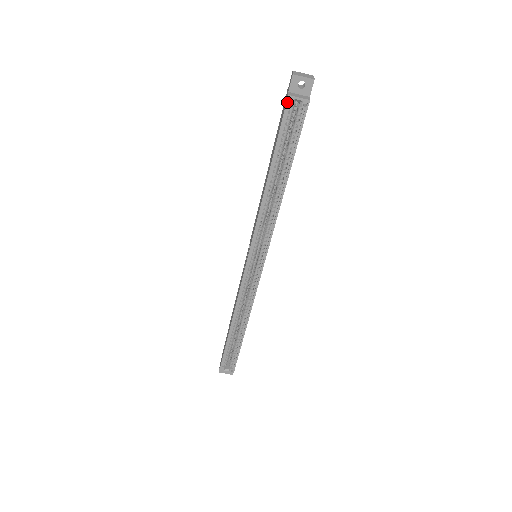
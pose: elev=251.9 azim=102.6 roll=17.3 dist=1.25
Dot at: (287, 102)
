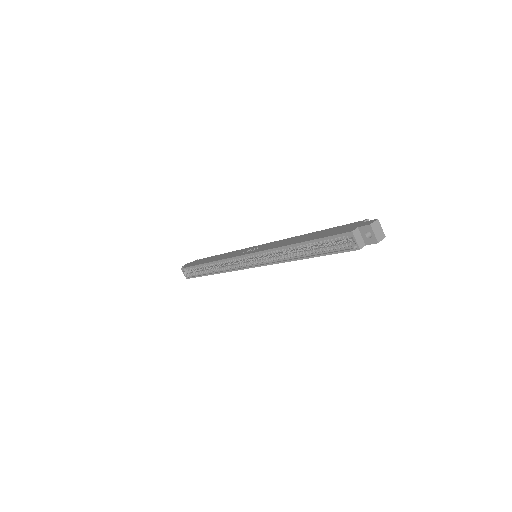
Dot at: (348, 233)
